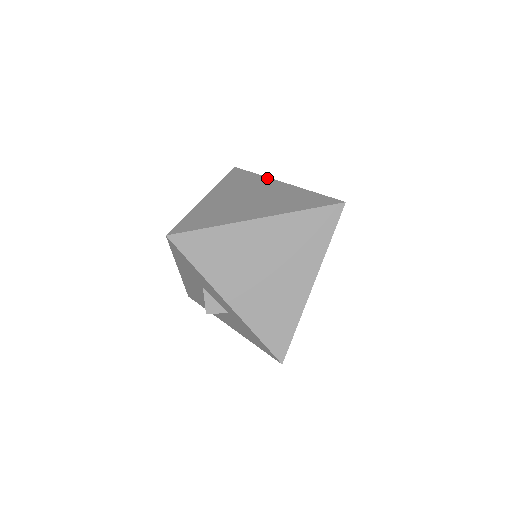
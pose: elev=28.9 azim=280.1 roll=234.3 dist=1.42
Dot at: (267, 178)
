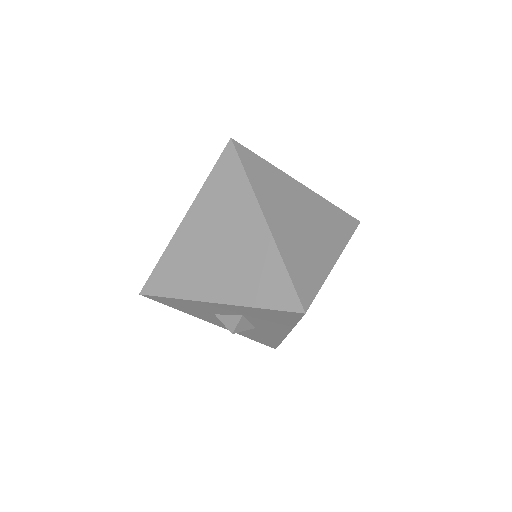
Dot at: occluded
